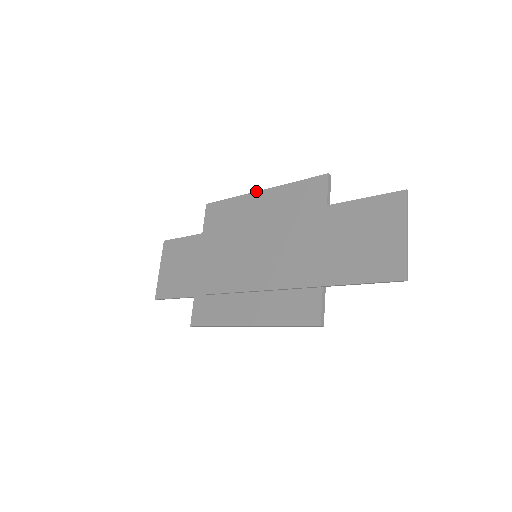
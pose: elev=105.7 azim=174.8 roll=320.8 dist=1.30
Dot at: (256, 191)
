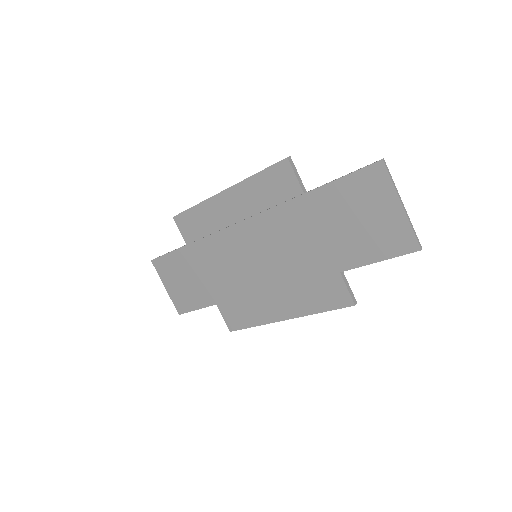
Dot at: (218, 193)
